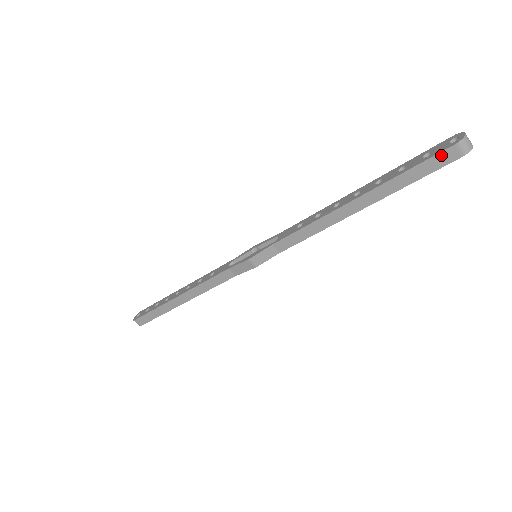
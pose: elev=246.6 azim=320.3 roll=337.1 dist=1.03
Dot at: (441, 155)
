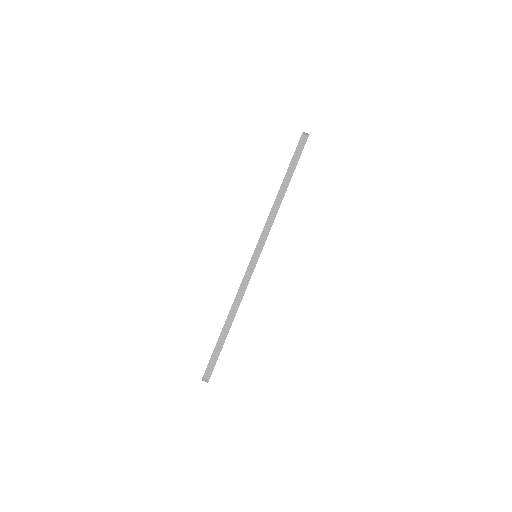
Dot at: (300, 142)
